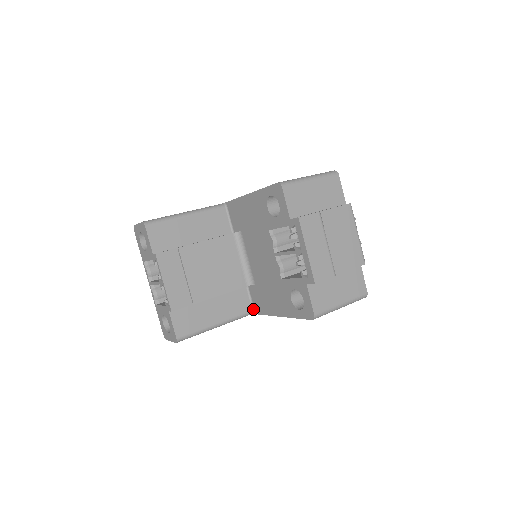
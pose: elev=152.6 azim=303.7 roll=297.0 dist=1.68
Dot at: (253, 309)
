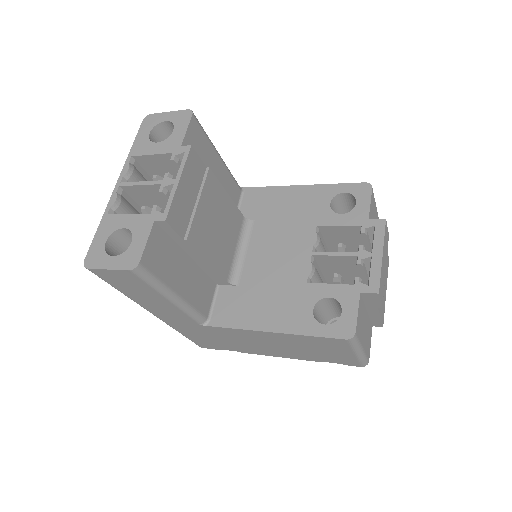
Dot at: (209, 318)
